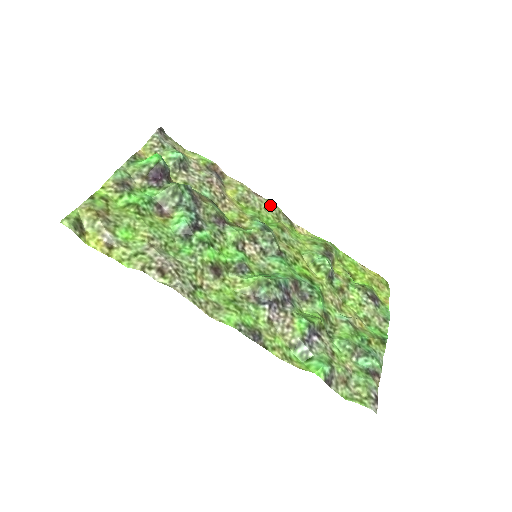
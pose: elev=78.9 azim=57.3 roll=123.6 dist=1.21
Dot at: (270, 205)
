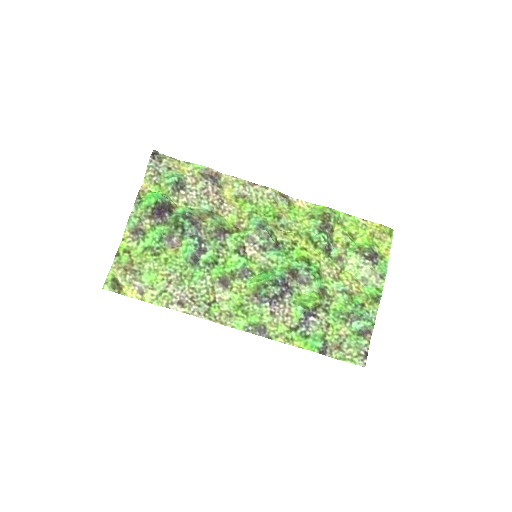
Dot at: (266, 191)
